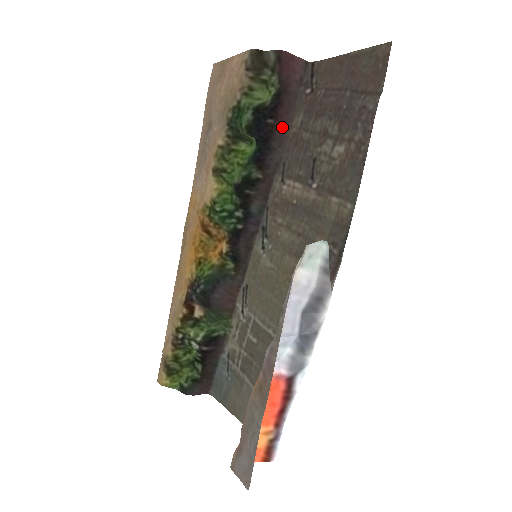
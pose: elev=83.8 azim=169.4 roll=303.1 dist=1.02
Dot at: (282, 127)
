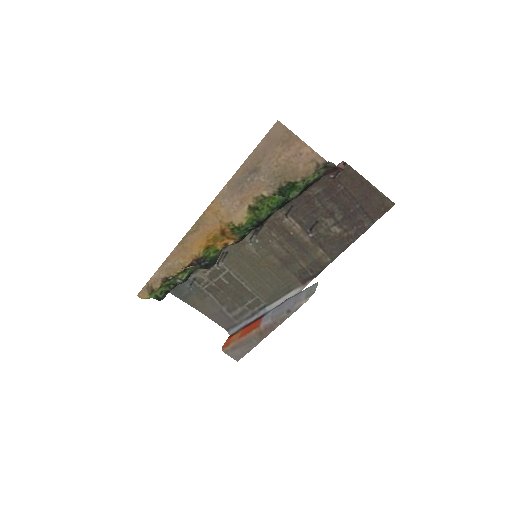
Dot at: occluded
